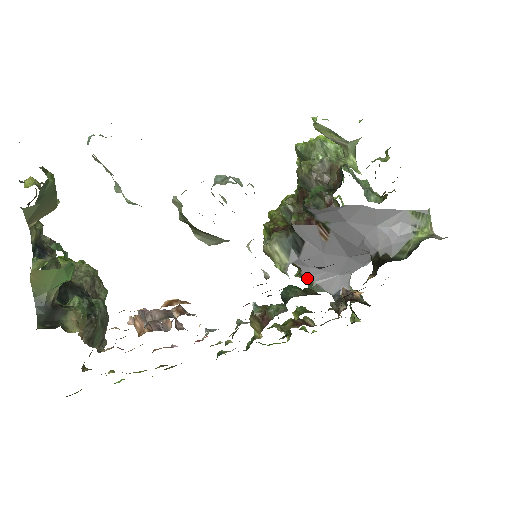
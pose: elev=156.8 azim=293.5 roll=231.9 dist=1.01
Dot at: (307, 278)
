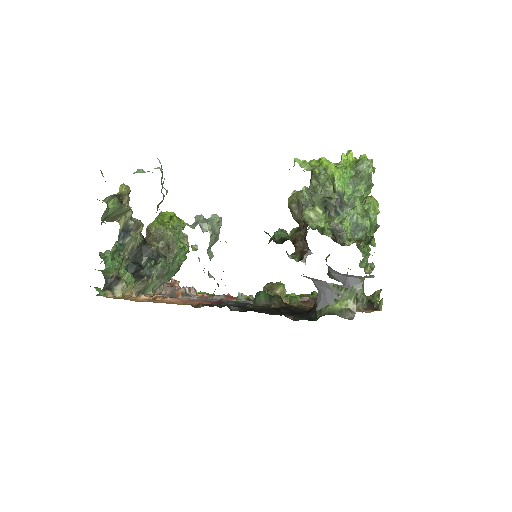
Dot at: occluded
